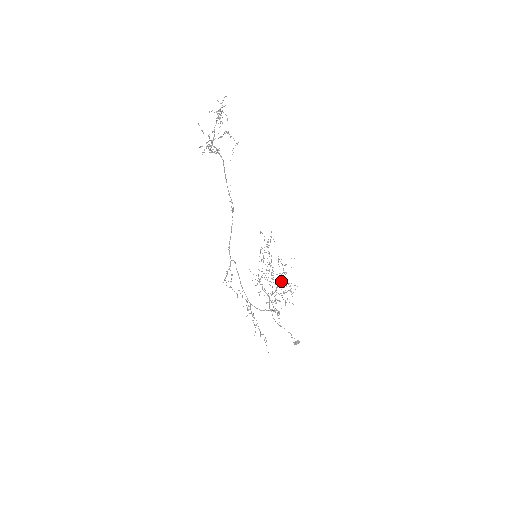
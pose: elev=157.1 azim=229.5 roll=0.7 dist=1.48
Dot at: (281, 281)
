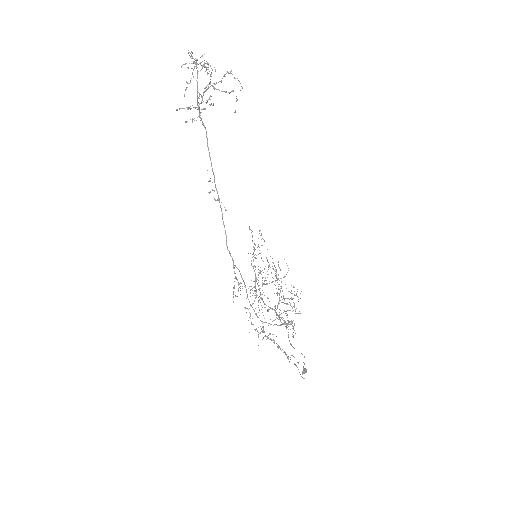
Dot at: occluded
